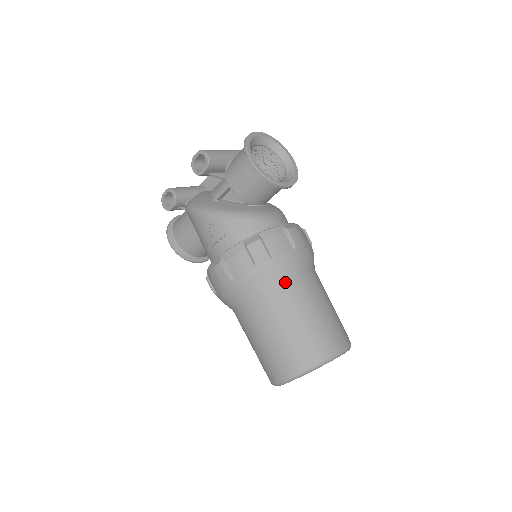
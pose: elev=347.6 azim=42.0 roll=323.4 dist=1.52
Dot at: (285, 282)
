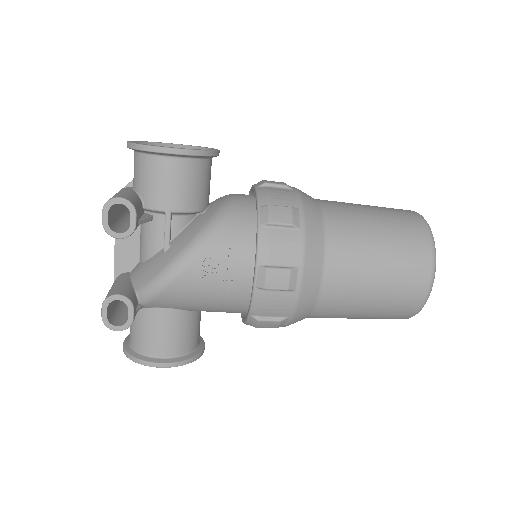
Dot at: (327, 216)
